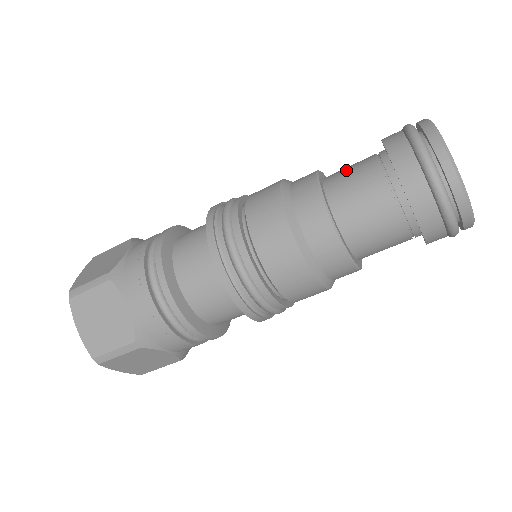
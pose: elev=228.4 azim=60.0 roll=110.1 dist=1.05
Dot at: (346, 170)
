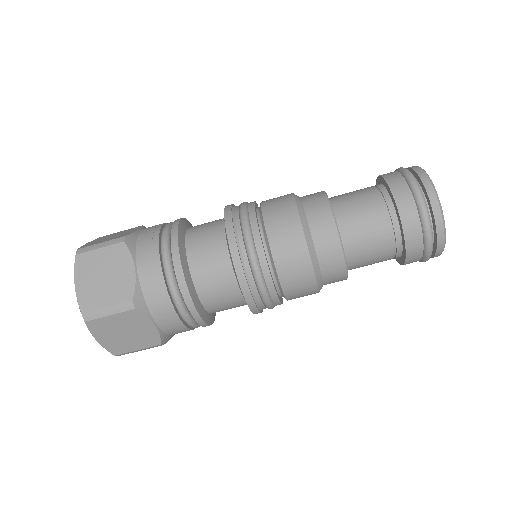
Dot at: occluded
